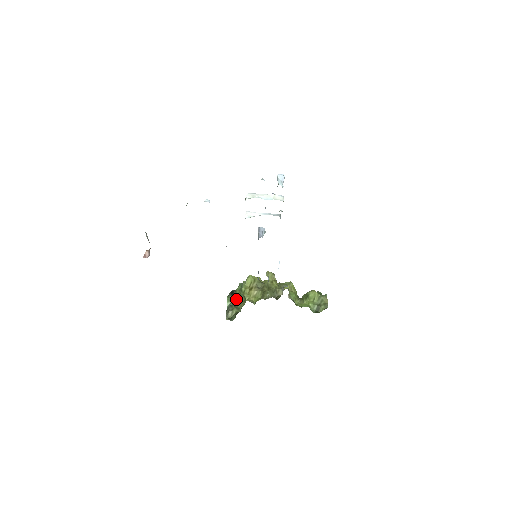
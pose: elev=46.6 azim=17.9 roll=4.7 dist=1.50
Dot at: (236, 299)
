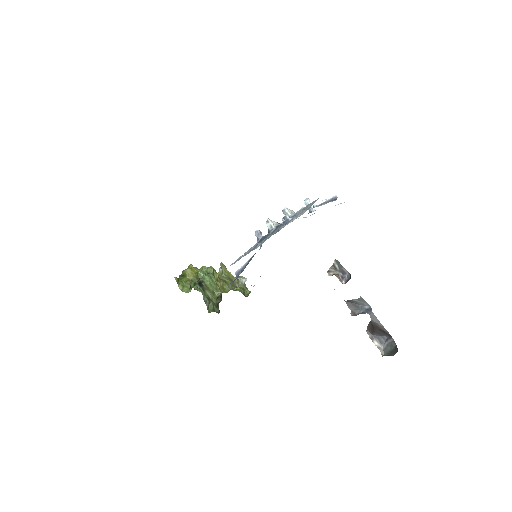
Dot at: (207, 291)
